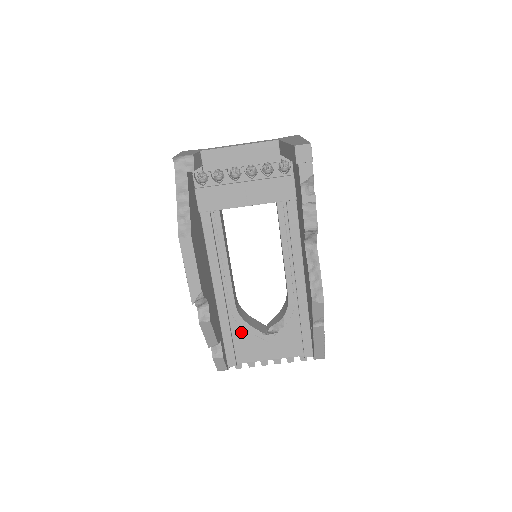
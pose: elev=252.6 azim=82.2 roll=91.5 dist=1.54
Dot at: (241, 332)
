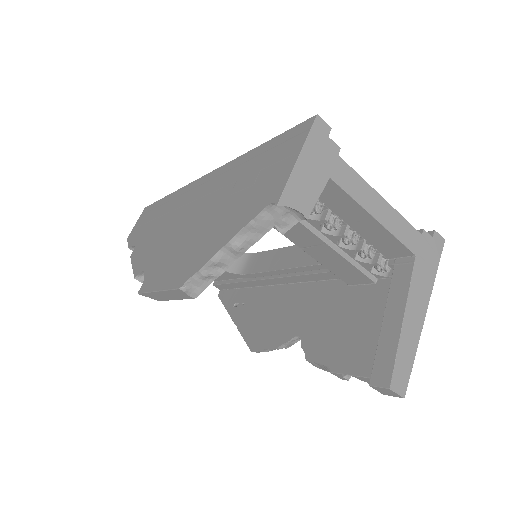
Dot at: occluded
